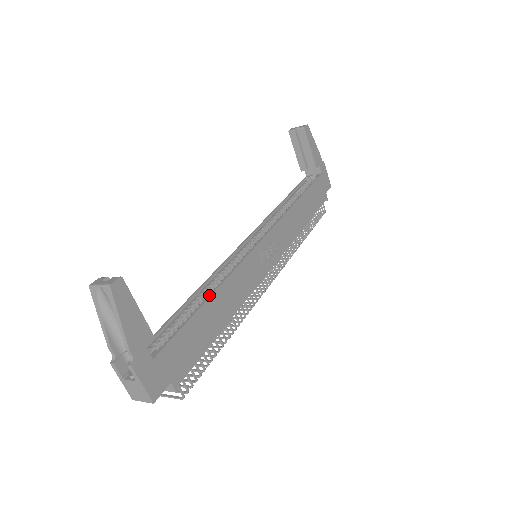
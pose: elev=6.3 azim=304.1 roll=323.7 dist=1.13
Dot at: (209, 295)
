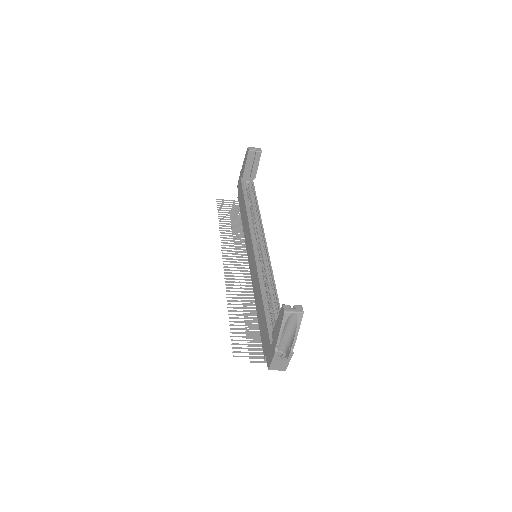
Dot at: (277, 296)
